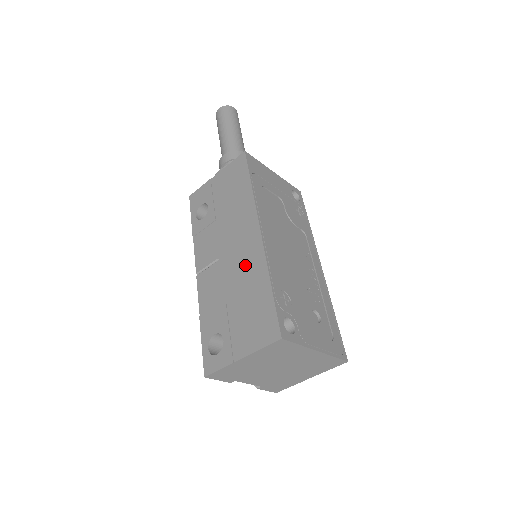
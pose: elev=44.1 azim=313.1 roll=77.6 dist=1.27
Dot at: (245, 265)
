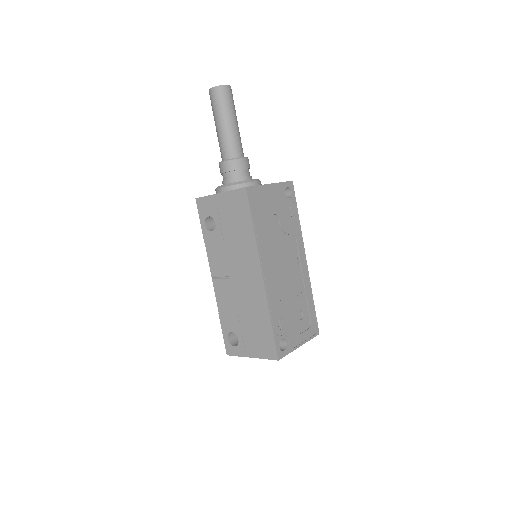
Dot at: (251, 296)
